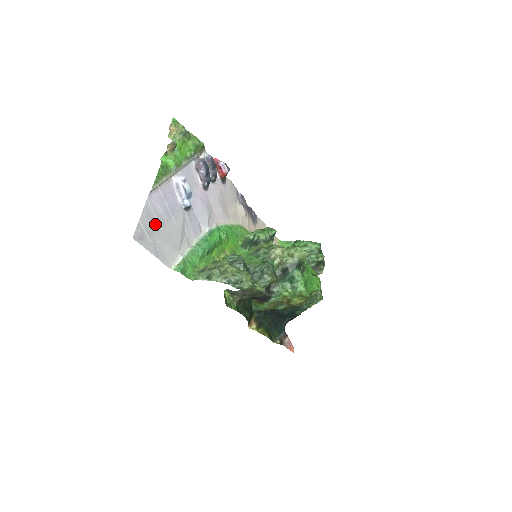
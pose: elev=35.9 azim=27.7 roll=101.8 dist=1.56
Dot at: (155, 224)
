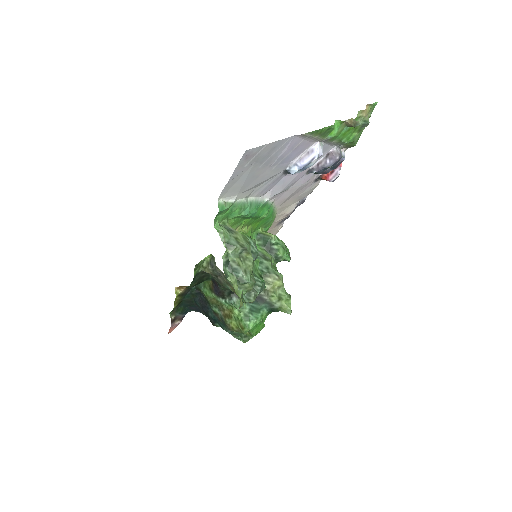
Dot at: (265, 158)
